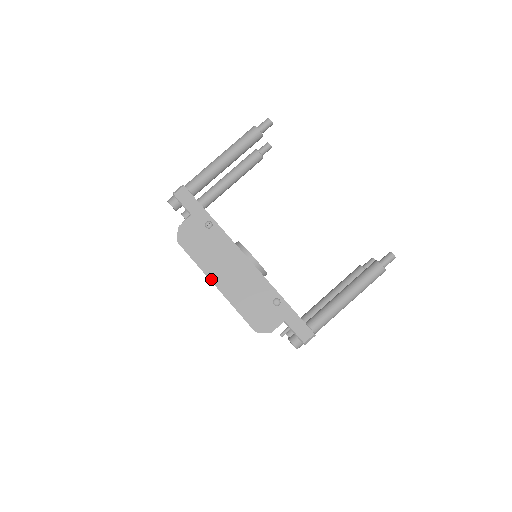
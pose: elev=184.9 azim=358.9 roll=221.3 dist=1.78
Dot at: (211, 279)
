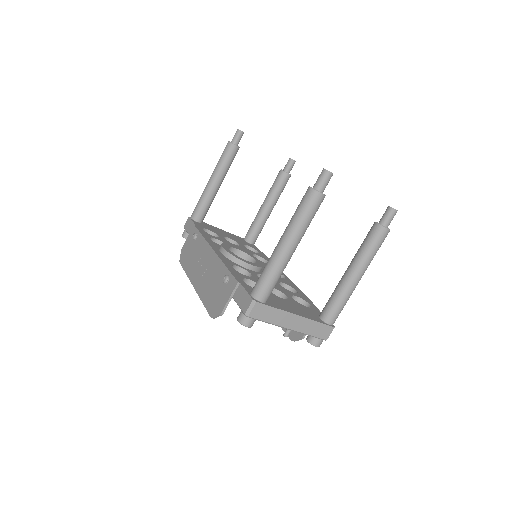
Dot at: (192, 282)
